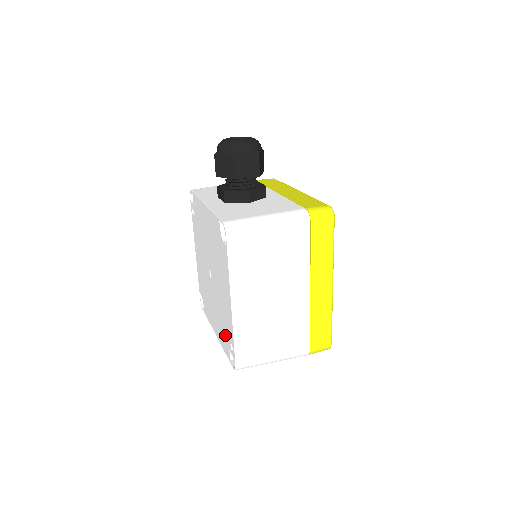
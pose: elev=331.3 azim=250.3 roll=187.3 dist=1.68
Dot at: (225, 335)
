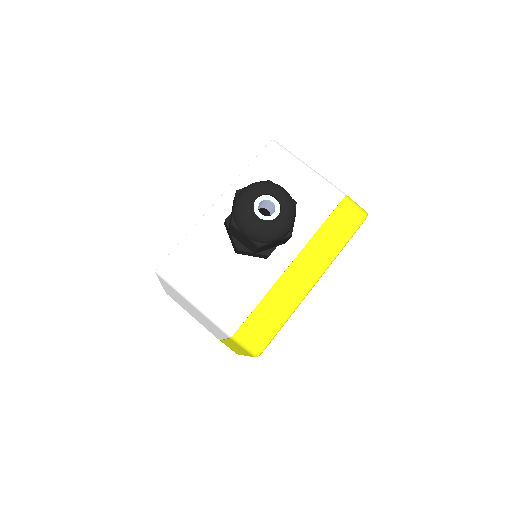
Dot at: occluded
